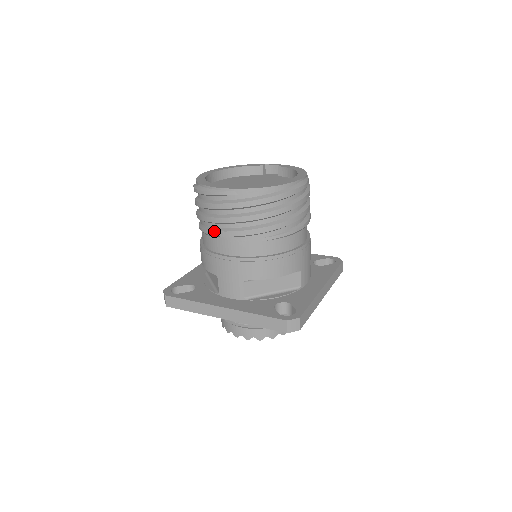
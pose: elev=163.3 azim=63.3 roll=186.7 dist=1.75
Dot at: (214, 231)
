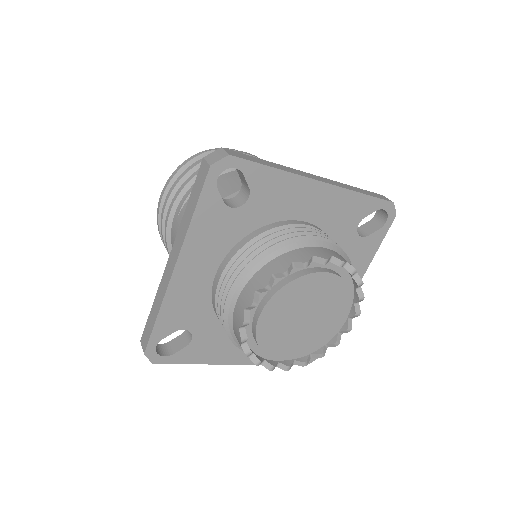
Dot at: occluded
